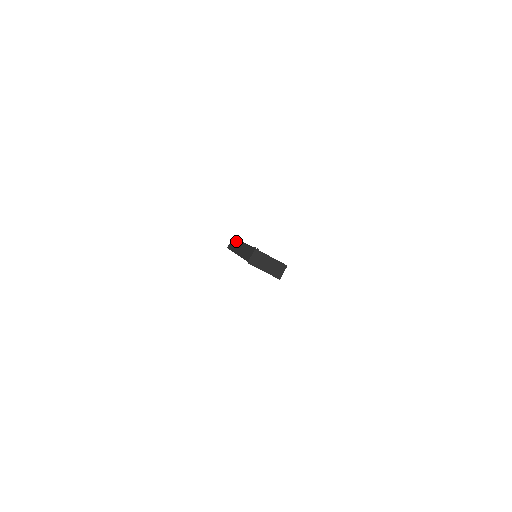
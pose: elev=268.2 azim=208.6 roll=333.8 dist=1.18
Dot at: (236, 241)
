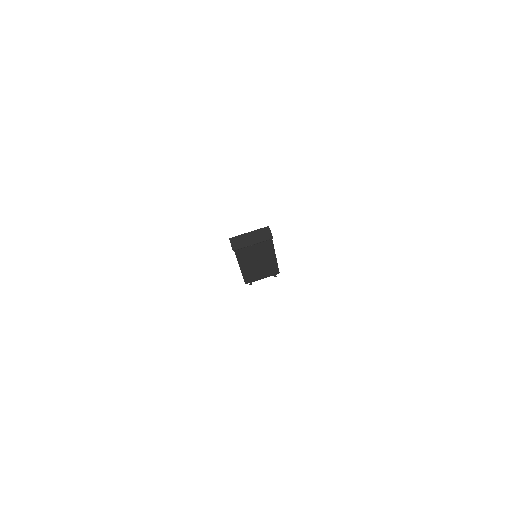
Dot at: occluded
